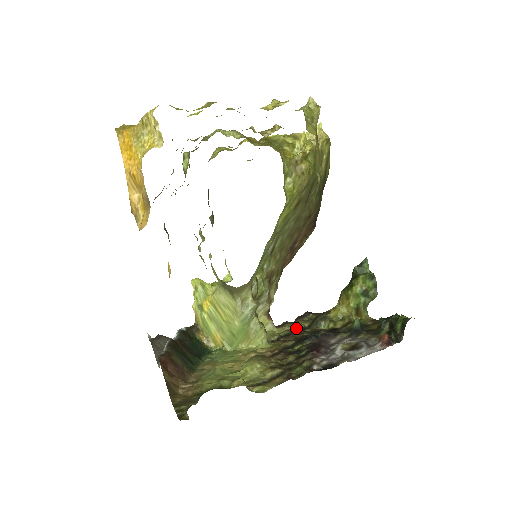
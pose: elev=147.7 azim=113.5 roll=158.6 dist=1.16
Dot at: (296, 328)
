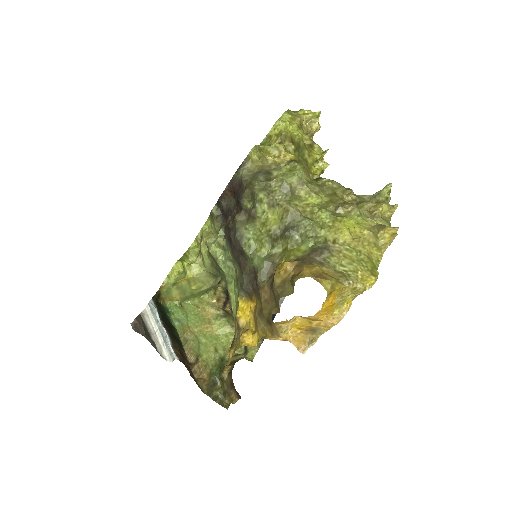
Dot at: occluded
